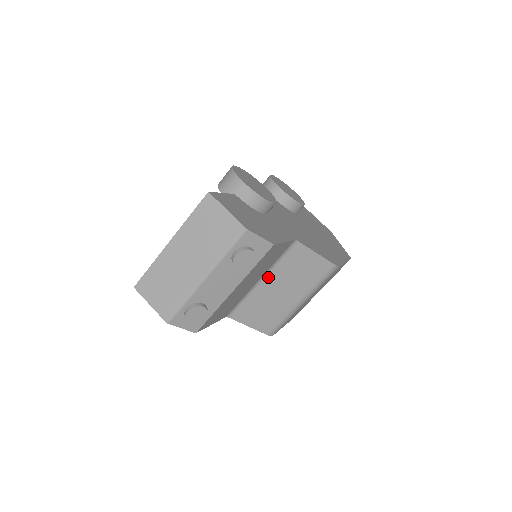
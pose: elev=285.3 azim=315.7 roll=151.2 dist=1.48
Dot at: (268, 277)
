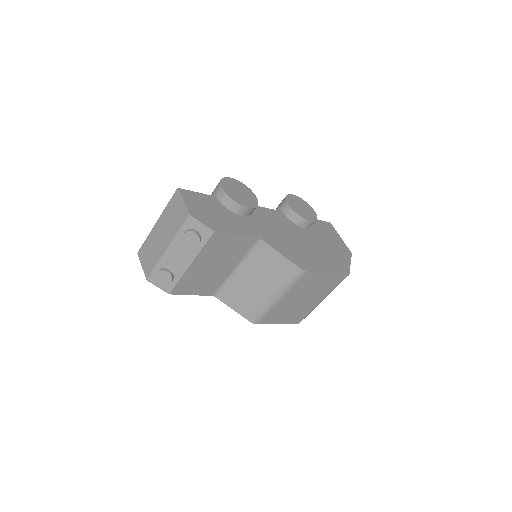
Dot at: (242, 268)
